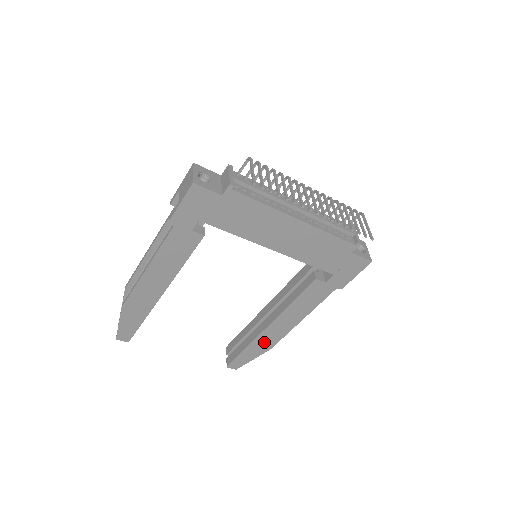
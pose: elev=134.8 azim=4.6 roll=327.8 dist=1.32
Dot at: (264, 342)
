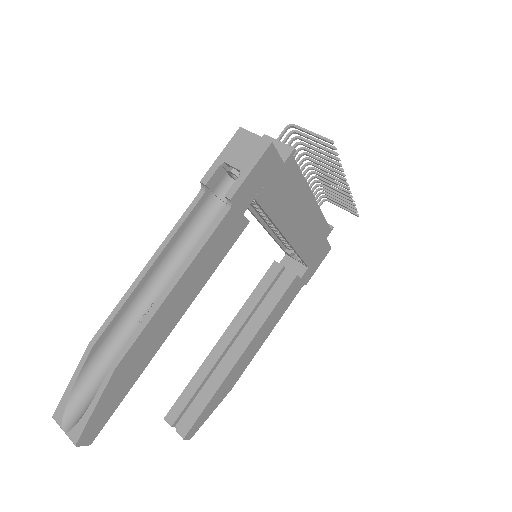
Dot at: (231, 380)
